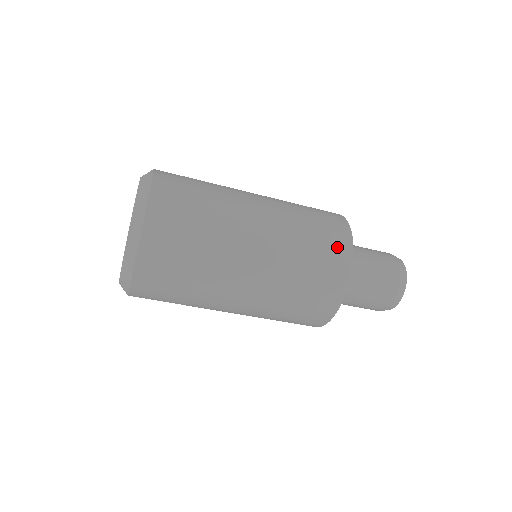
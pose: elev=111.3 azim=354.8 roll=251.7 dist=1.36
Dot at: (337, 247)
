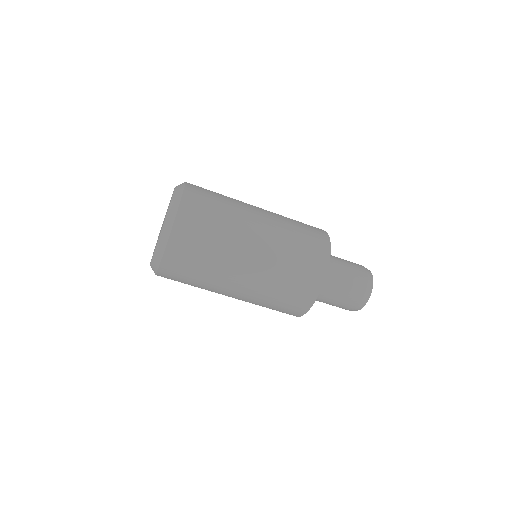
Dot at: (318, 236)
